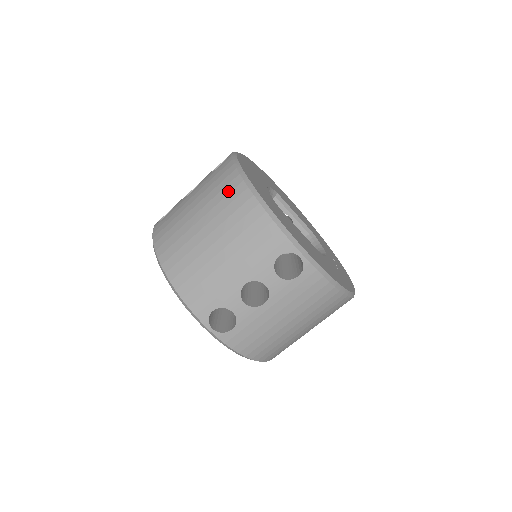
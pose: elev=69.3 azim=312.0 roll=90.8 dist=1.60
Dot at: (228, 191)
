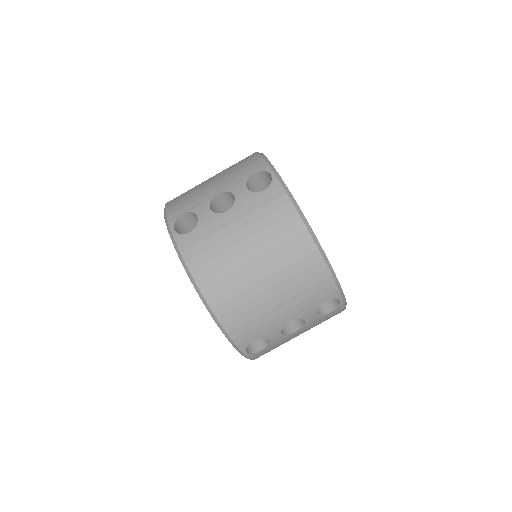
Dot at: (289, 237)
